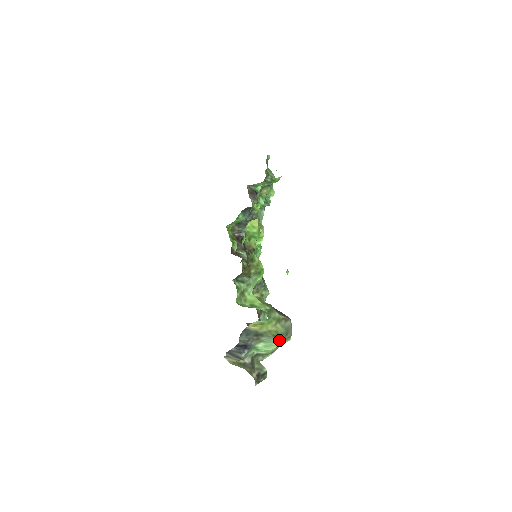
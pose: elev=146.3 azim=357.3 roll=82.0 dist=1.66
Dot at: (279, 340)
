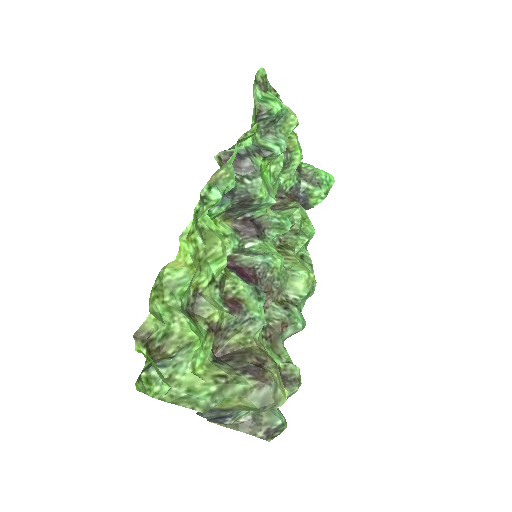
Dot at: occluded
